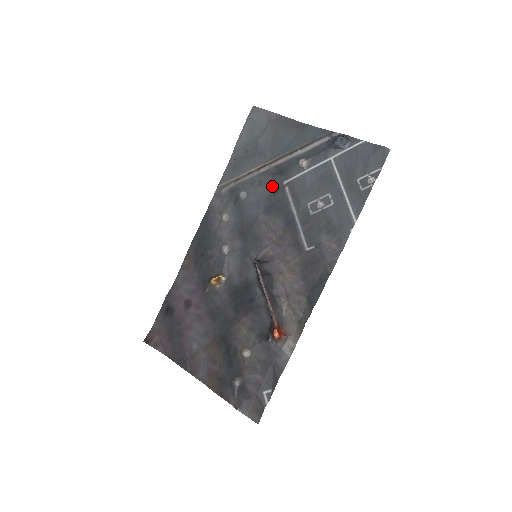
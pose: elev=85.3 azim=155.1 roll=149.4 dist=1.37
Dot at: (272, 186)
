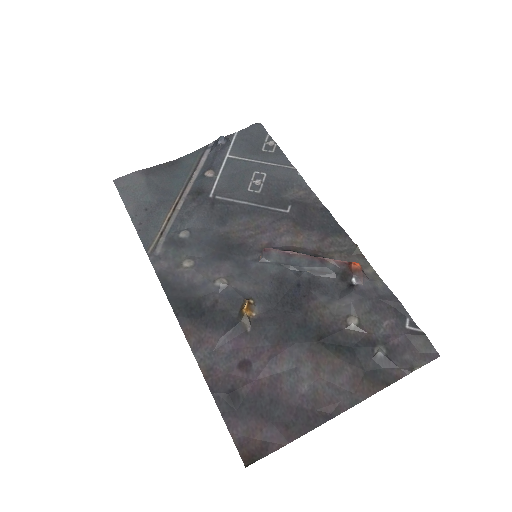
Dot at: (203, 206)
